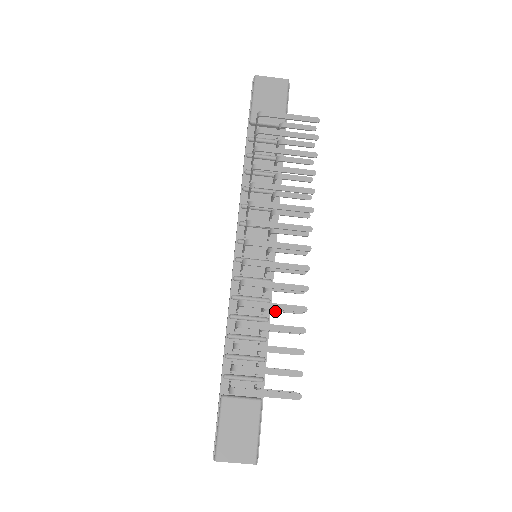
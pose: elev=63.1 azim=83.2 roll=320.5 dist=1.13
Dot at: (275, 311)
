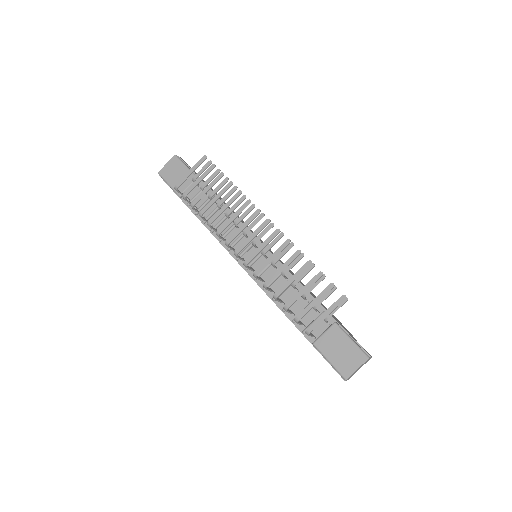
Dot at: occluded
